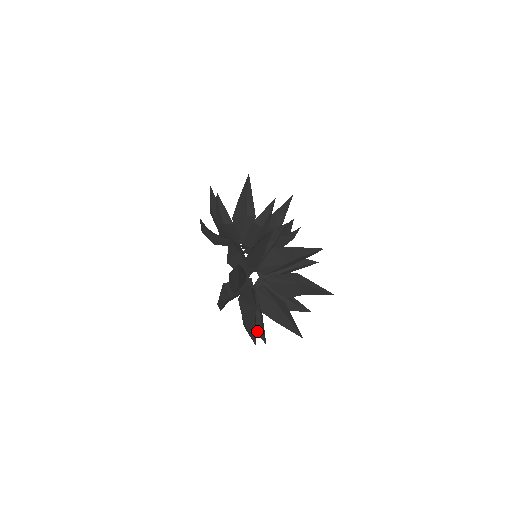
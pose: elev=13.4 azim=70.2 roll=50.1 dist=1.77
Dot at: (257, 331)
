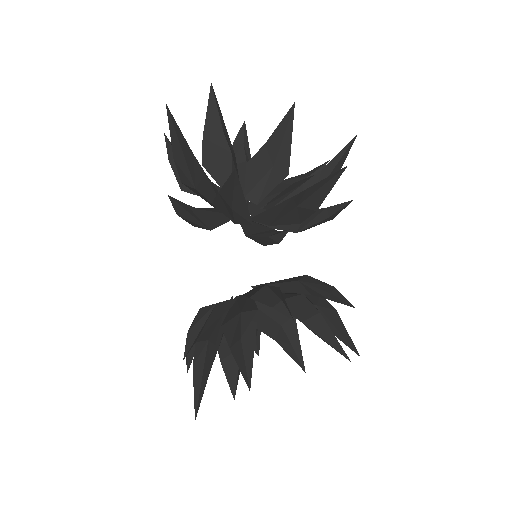
Dot at: occluded
